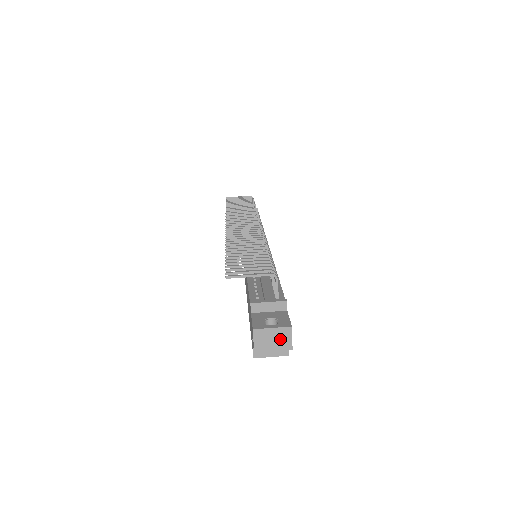
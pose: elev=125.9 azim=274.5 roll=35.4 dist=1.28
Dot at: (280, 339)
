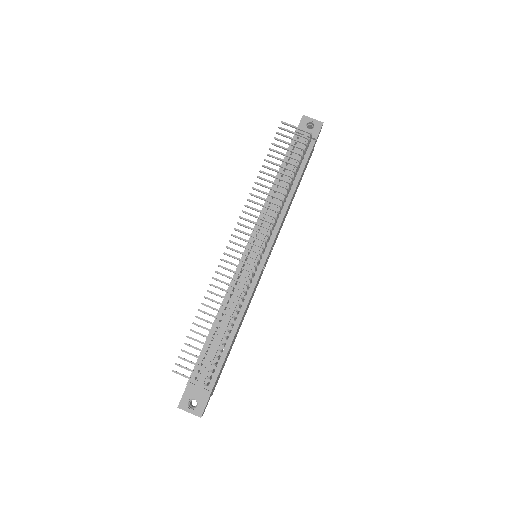
Dot at: occluded
